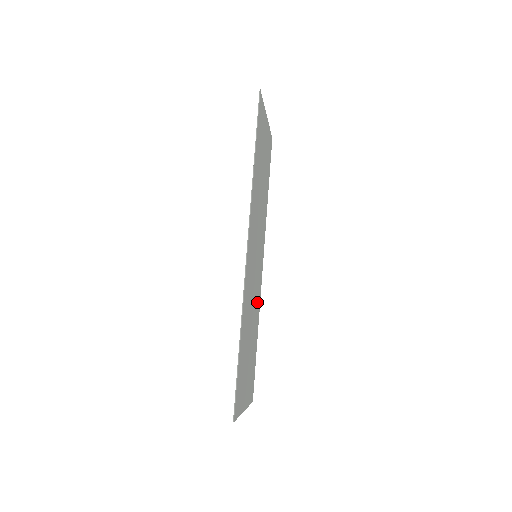
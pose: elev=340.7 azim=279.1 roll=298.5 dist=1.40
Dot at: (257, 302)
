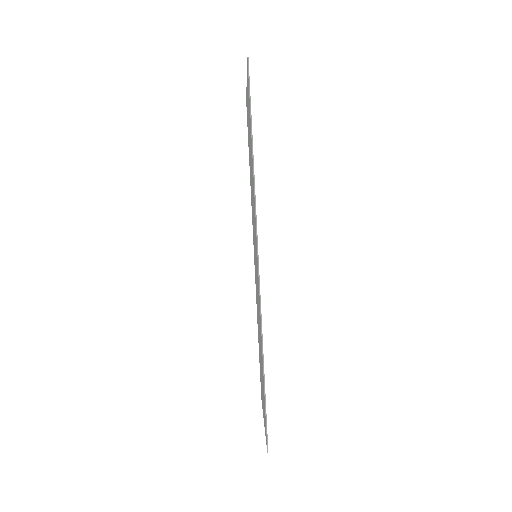
Dot at: occluded
